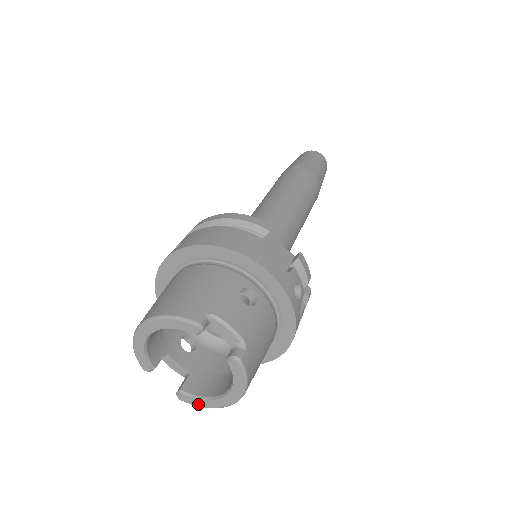
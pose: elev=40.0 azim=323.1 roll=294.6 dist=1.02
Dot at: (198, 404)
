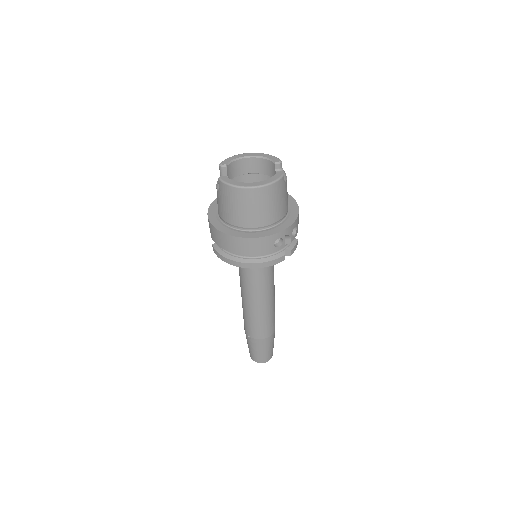
Dot at: (228, 182)
